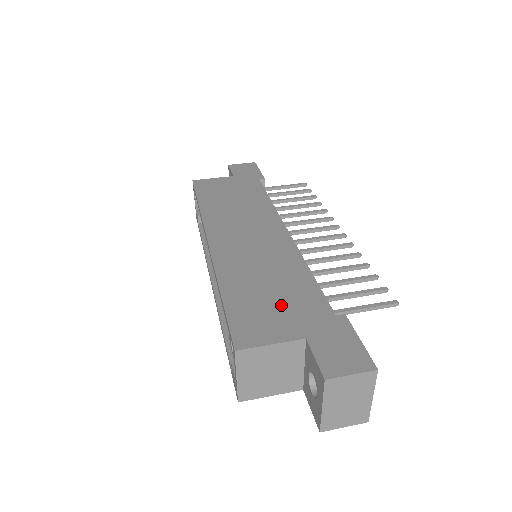
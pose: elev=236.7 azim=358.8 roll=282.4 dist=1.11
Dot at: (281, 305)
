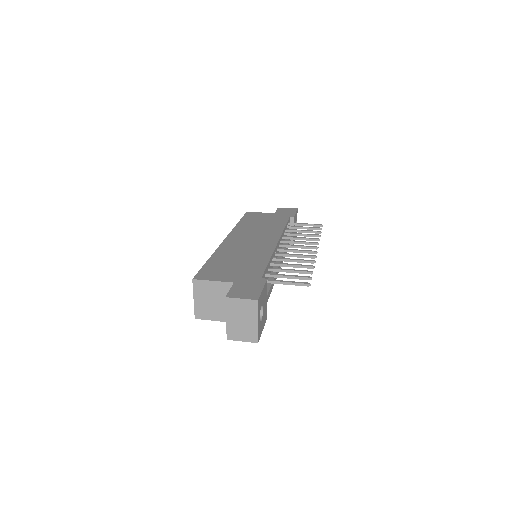
Dot at: (236, 269)
